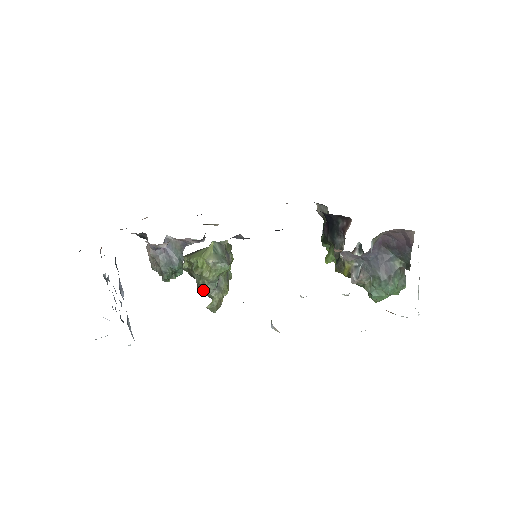
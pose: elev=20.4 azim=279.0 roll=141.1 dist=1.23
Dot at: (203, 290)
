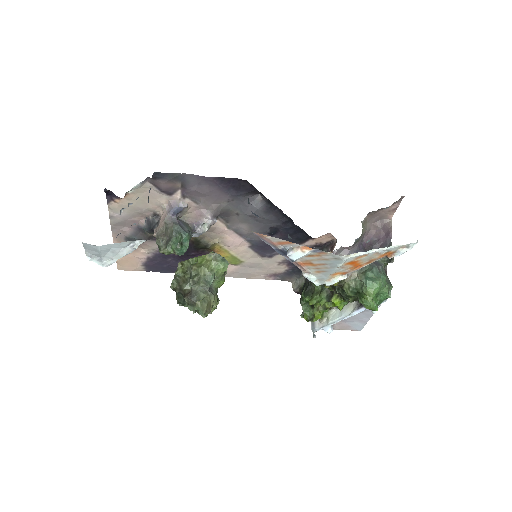
Dot at: (195, 290)
